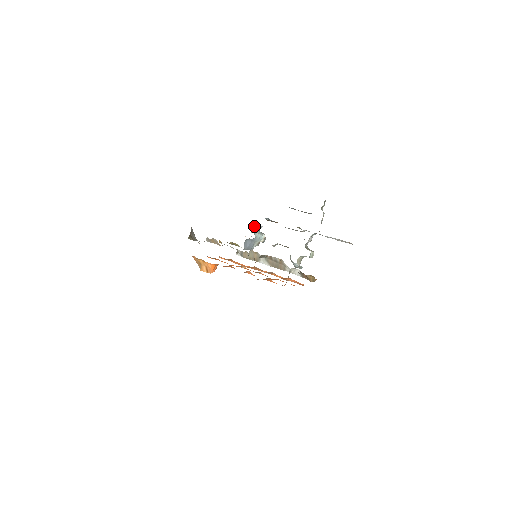
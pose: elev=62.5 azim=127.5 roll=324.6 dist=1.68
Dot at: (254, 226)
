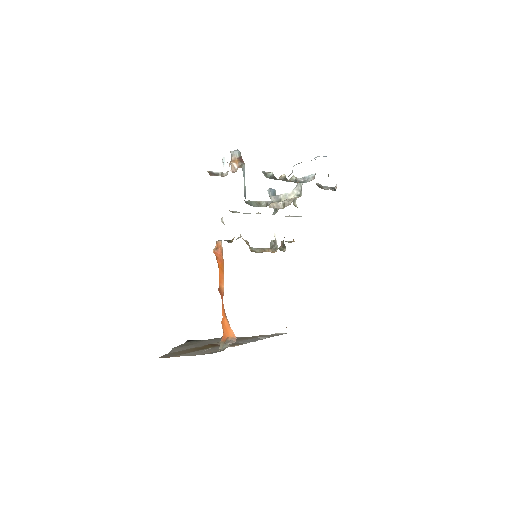
Dot at: occluded
